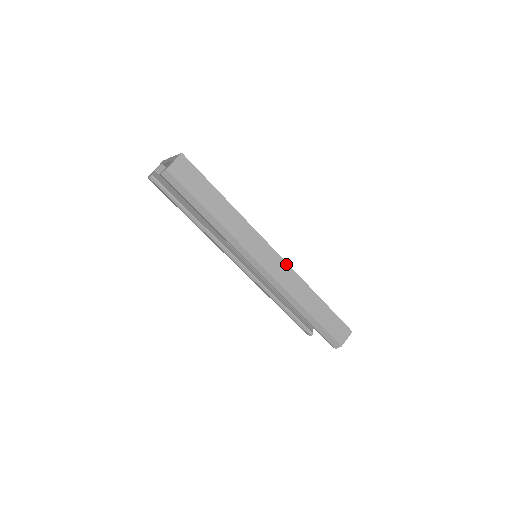
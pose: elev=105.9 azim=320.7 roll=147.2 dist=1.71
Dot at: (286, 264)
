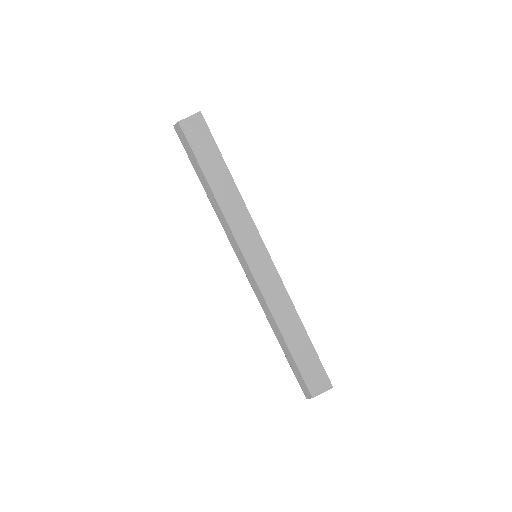
Dot at: (276, 271)
